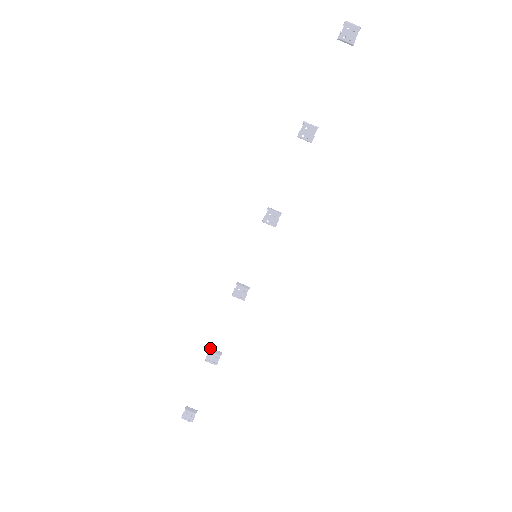
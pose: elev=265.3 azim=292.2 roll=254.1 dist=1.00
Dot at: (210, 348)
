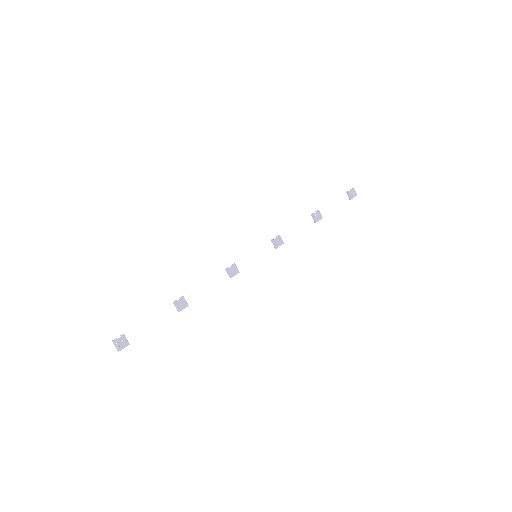
Dot at: (183, 296)
